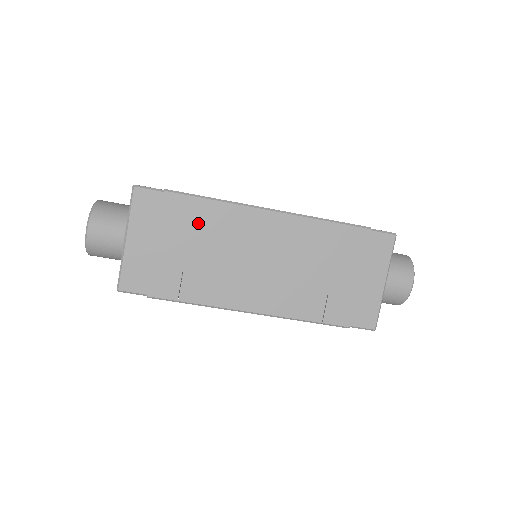
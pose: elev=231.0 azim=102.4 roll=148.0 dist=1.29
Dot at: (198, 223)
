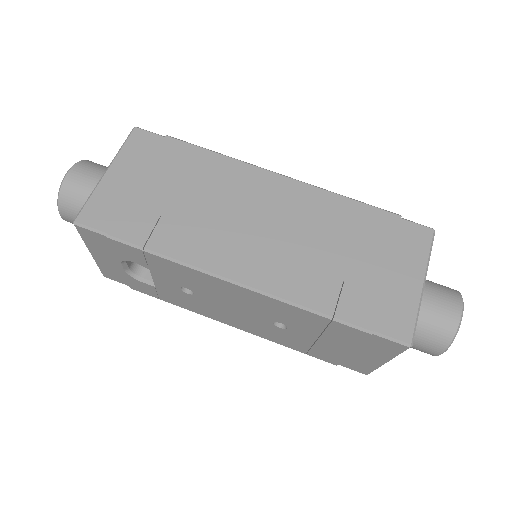
Dot at: (194, 171)
